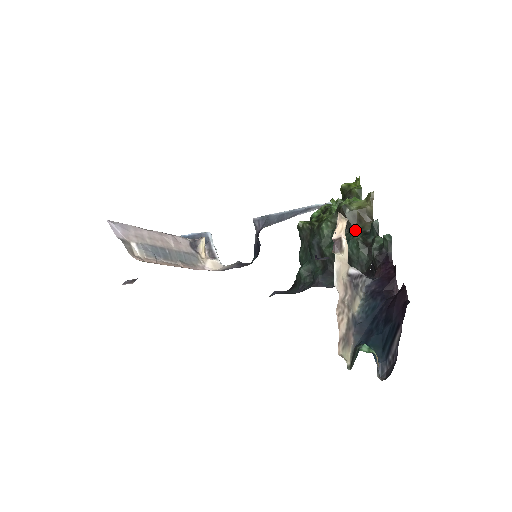
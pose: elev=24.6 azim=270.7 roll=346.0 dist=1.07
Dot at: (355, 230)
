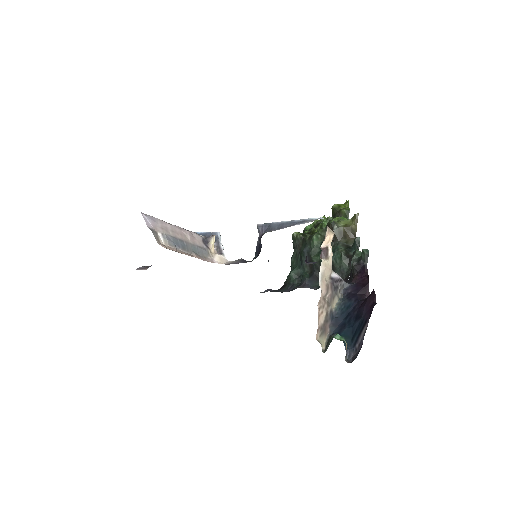
Dot at: (340, 244)
